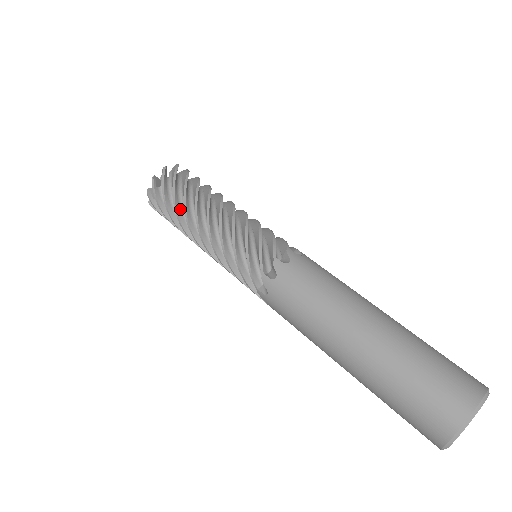
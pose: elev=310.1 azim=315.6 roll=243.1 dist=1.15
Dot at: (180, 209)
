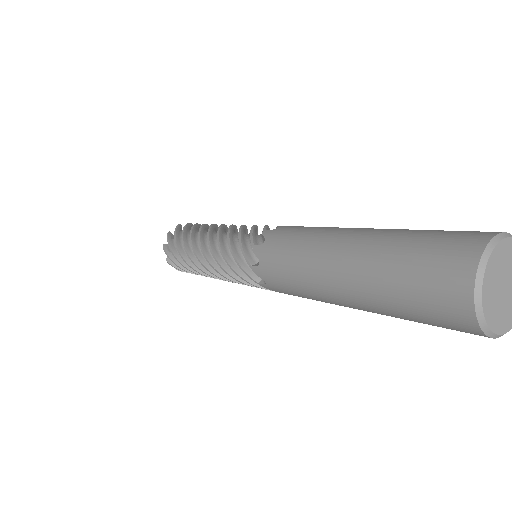
Dot at: (195, 233)
